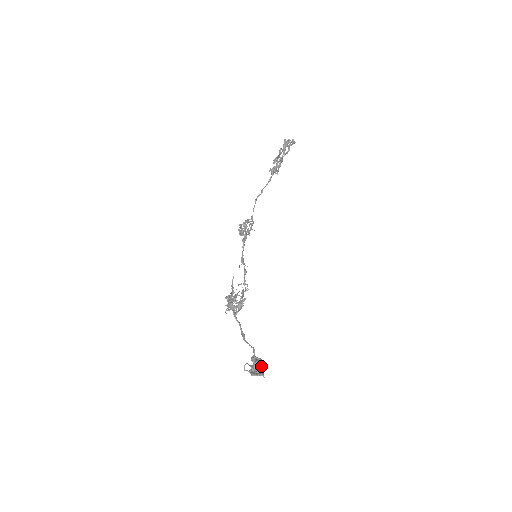
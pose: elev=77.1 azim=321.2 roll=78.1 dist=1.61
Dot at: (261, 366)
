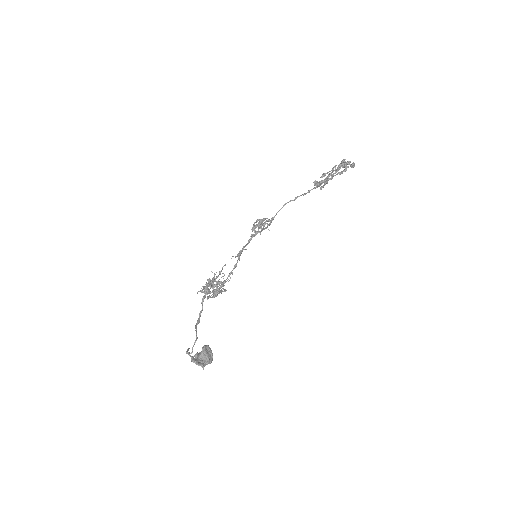
Dot at: (207, 358)
